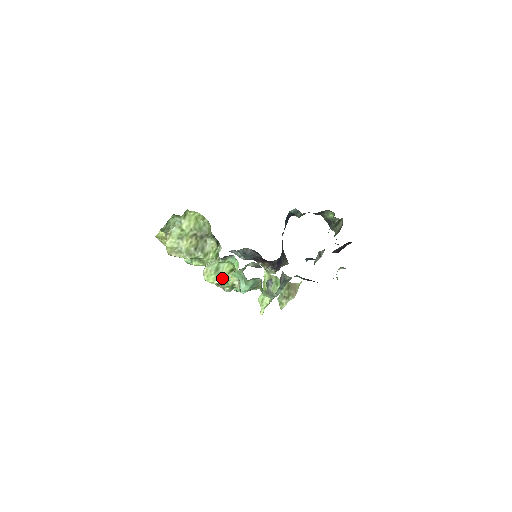
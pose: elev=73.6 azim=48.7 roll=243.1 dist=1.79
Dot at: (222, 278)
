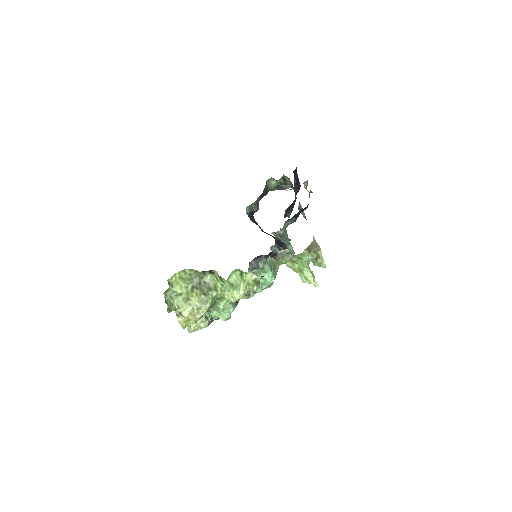
Dot at: (242, 286)
